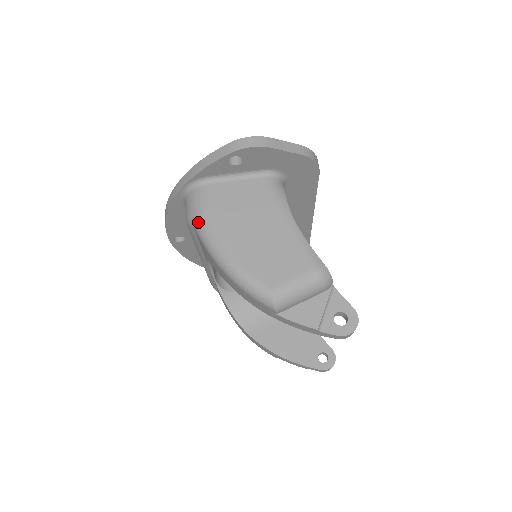
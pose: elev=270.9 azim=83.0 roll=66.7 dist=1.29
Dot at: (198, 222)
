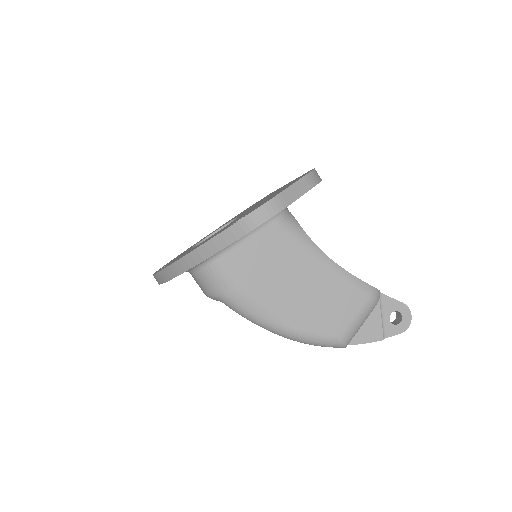
Dot at: (231, 303)
